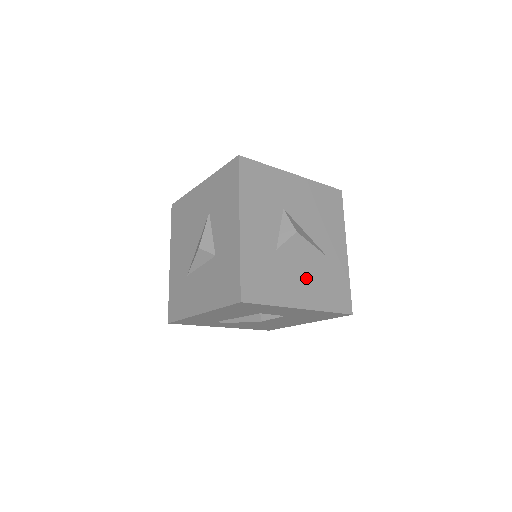
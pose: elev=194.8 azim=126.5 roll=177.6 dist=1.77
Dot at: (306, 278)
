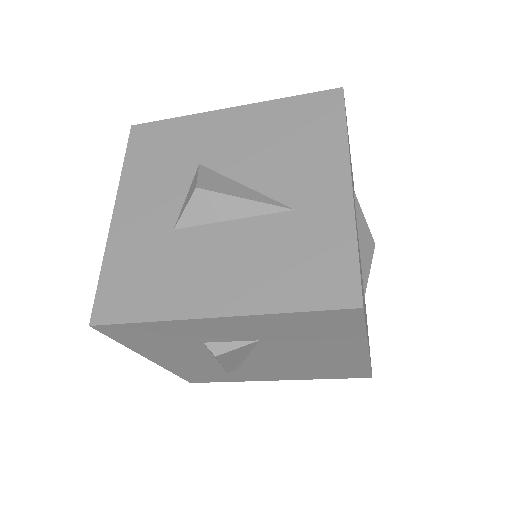
Dot at: (234, 260)
